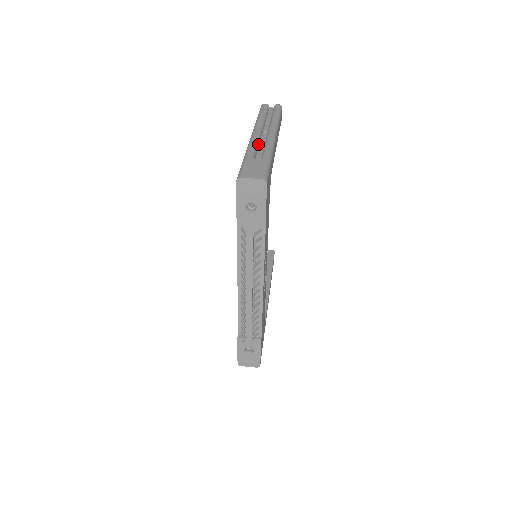
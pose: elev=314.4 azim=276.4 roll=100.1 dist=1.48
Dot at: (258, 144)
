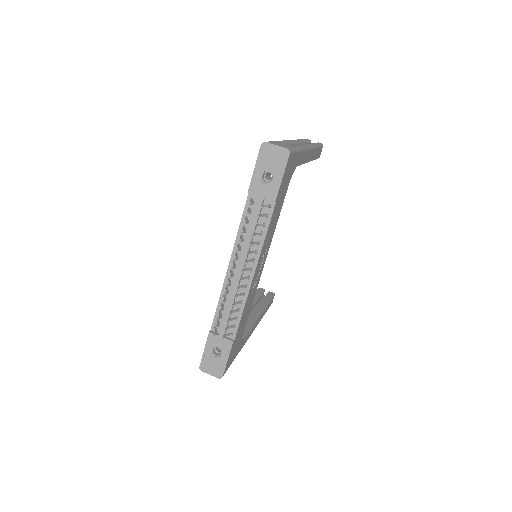
Dot at: occluded
